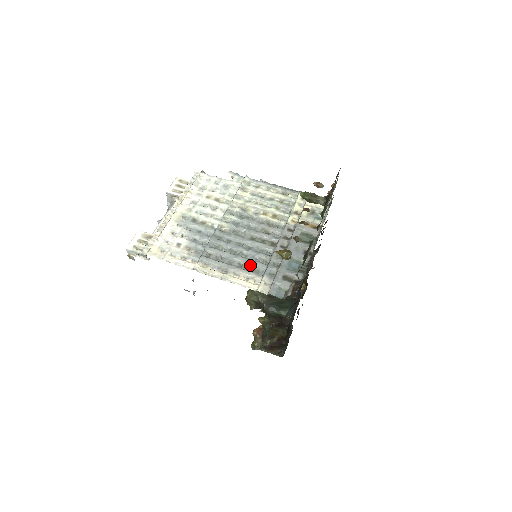
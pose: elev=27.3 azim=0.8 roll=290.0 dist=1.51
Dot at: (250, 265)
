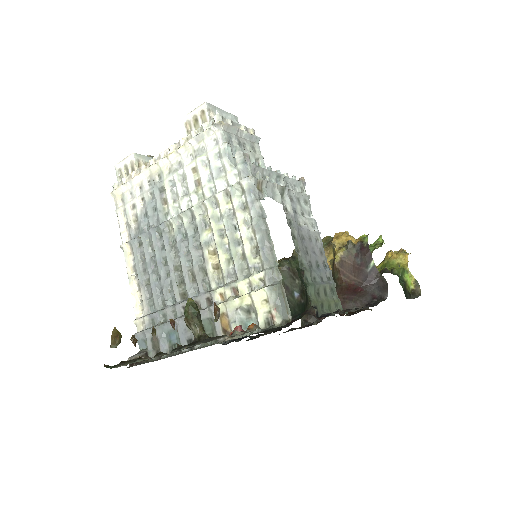
Dot at: (152, 292)
